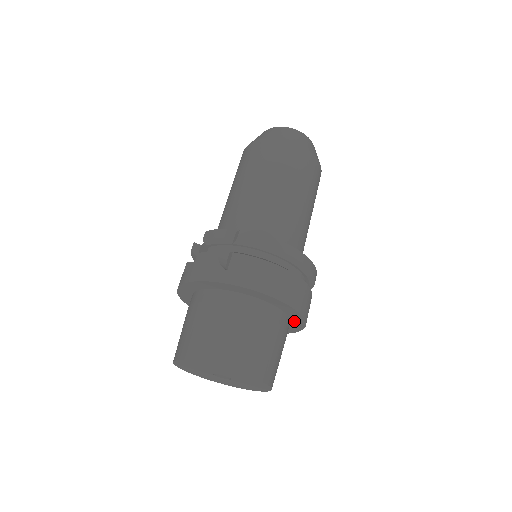
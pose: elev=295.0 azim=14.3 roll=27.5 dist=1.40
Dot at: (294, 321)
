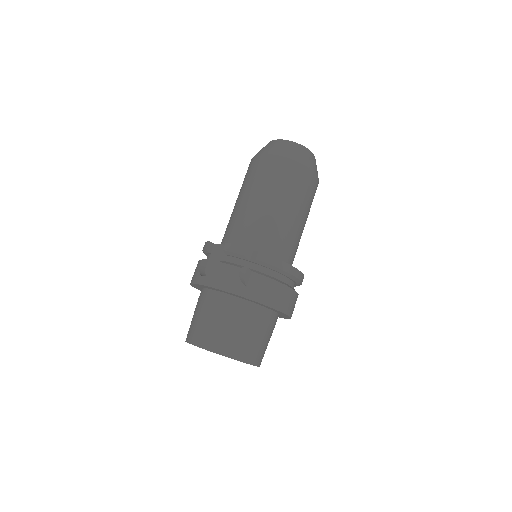
Dot at: (281, 316)
